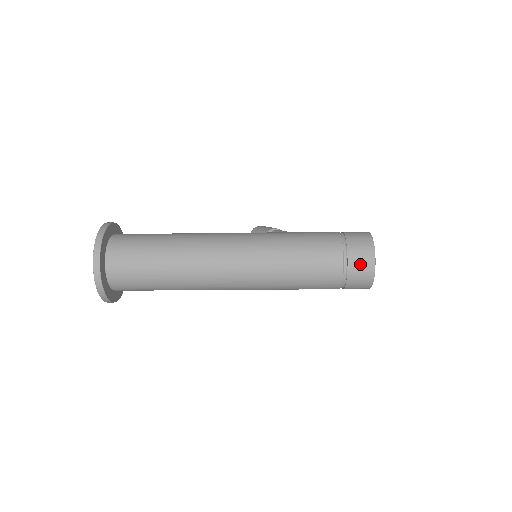
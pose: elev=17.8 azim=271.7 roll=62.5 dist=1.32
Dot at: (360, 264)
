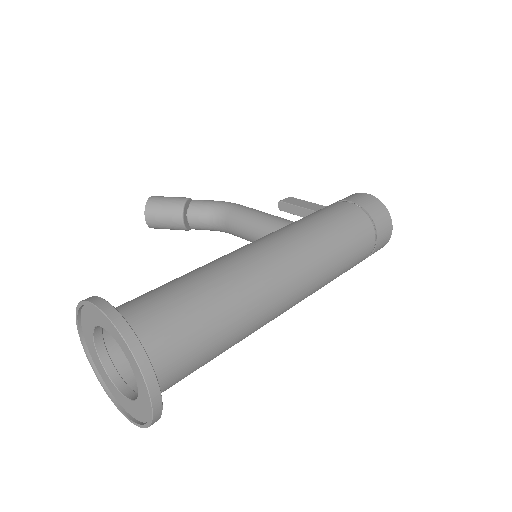
Dot at: (384, 234)
